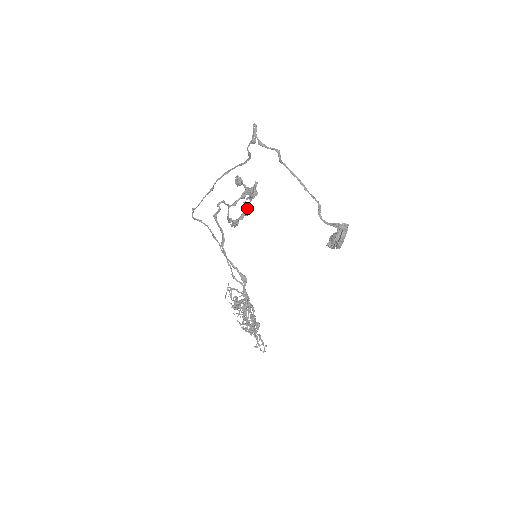
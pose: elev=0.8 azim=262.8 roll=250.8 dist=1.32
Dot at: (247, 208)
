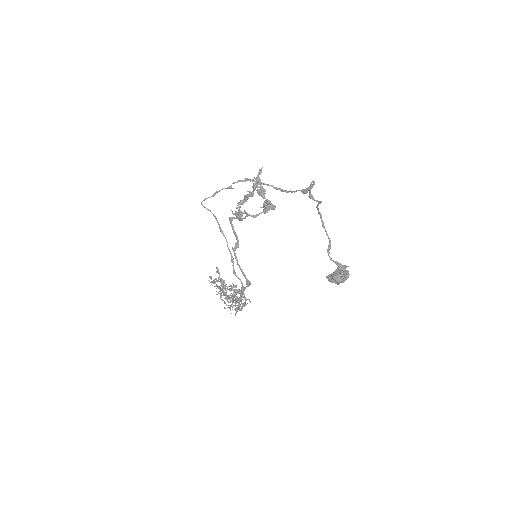
Dot at: (249, 196)
